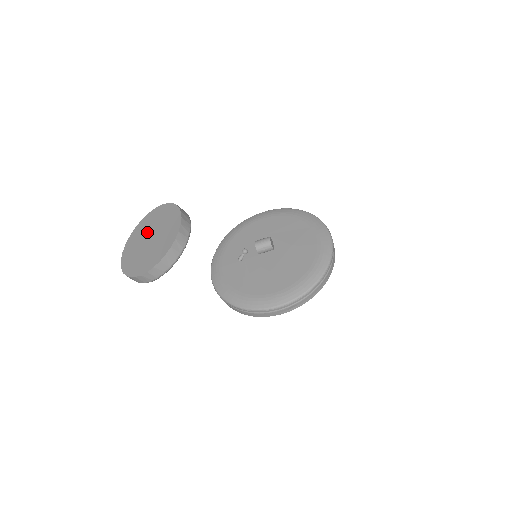
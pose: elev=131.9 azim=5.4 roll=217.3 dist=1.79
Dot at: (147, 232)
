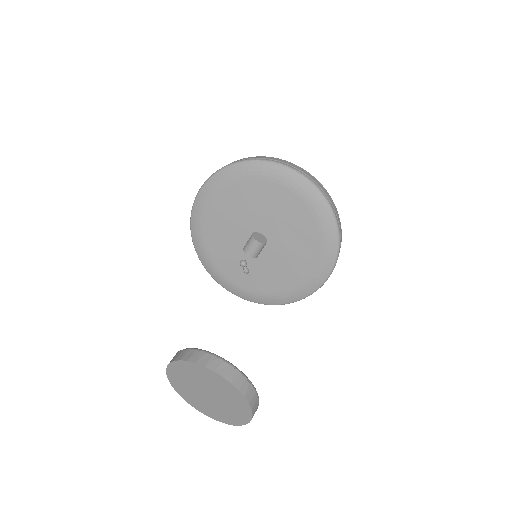
Dot at: (194, 388)
